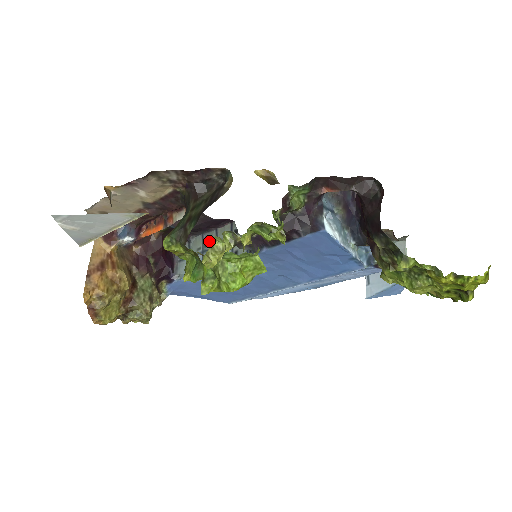
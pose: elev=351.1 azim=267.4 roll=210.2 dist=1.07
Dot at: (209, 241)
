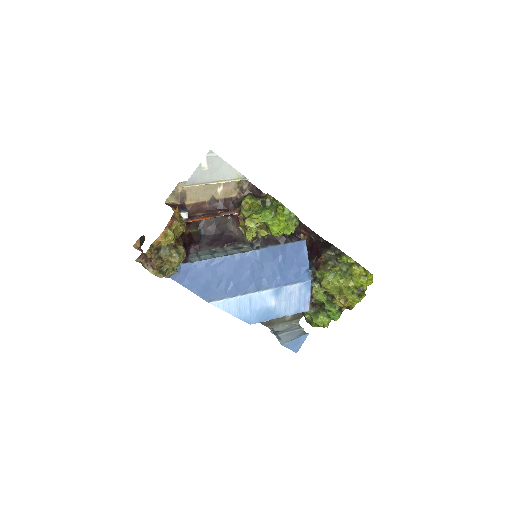
Dot at: (217, 251)
